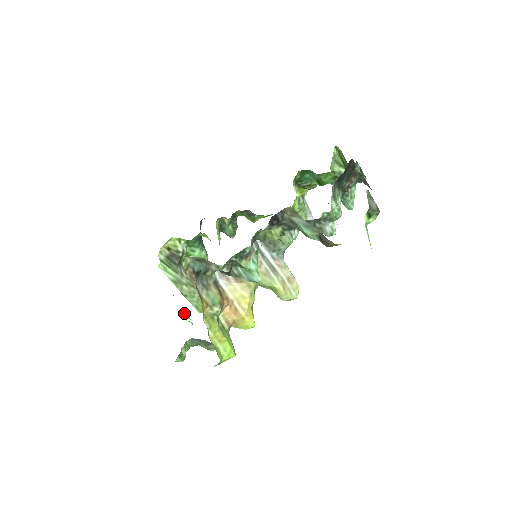
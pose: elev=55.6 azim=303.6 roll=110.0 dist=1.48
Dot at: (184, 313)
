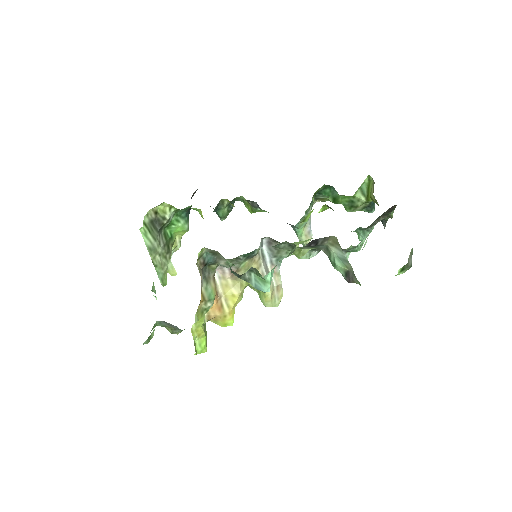
Dot at: (153, 286)
